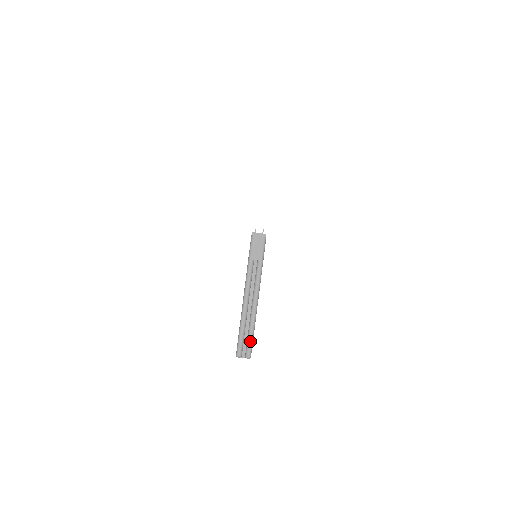
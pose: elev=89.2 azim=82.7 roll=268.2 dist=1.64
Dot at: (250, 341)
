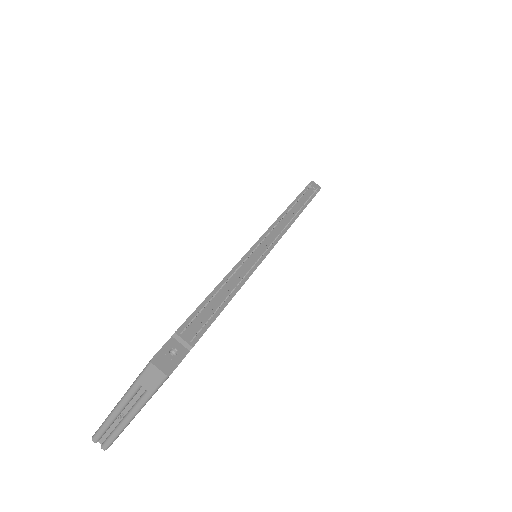
Dot at: (109, 441)
